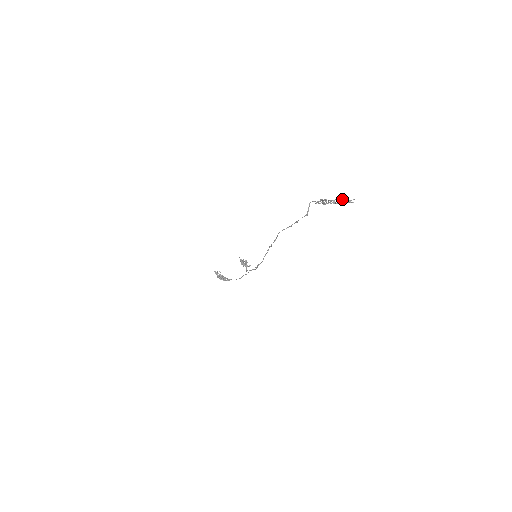
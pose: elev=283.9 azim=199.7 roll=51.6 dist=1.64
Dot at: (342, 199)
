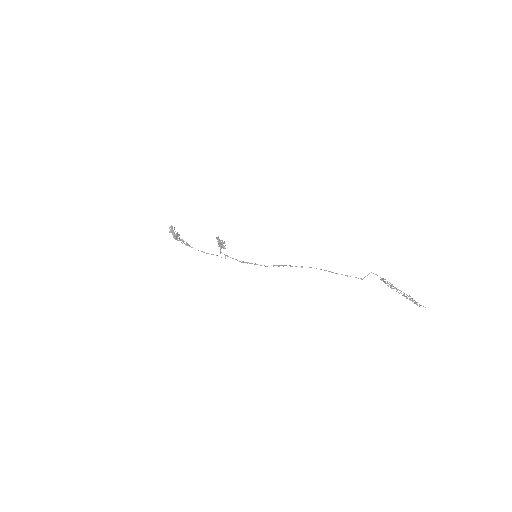
Dot at: occluded
